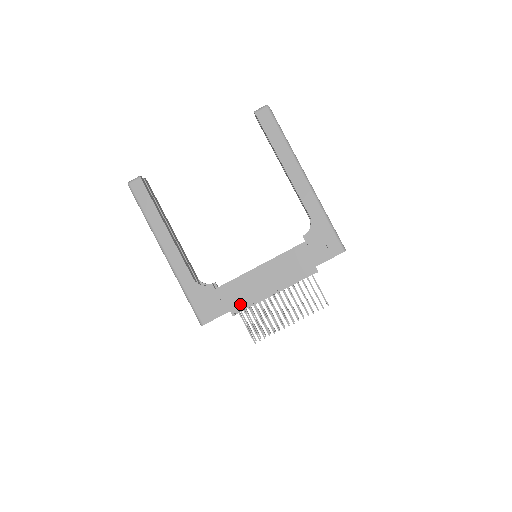
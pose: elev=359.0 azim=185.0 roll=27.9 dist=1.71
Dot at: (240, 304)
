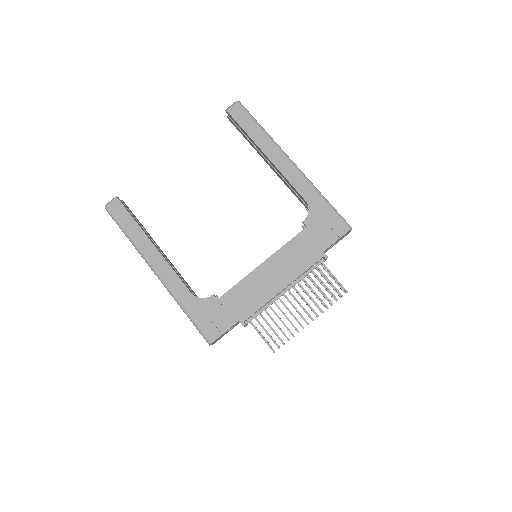
Dot at: (248, 310)
